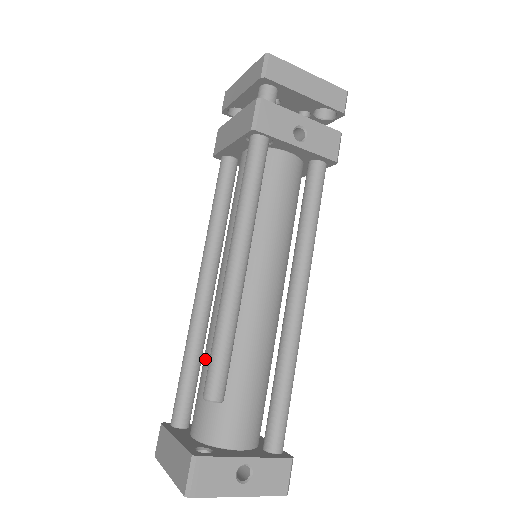
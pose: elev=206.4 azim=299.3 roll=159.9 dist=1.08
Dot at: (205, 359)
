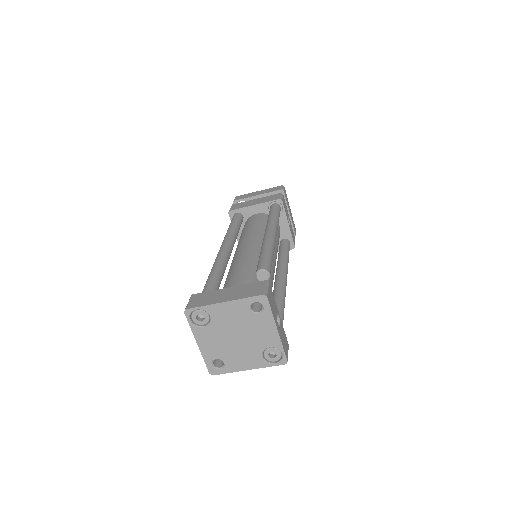
Dot at: (239, 271)
